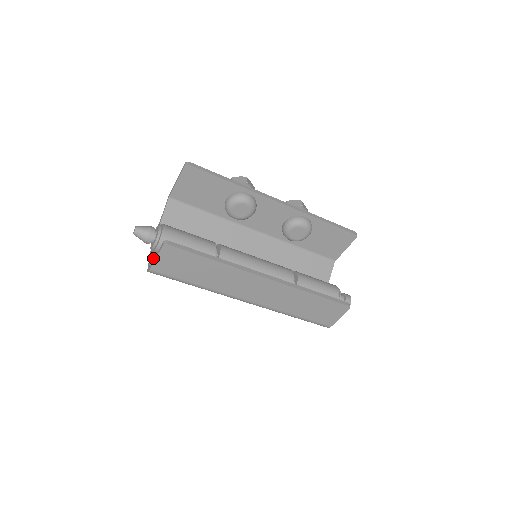
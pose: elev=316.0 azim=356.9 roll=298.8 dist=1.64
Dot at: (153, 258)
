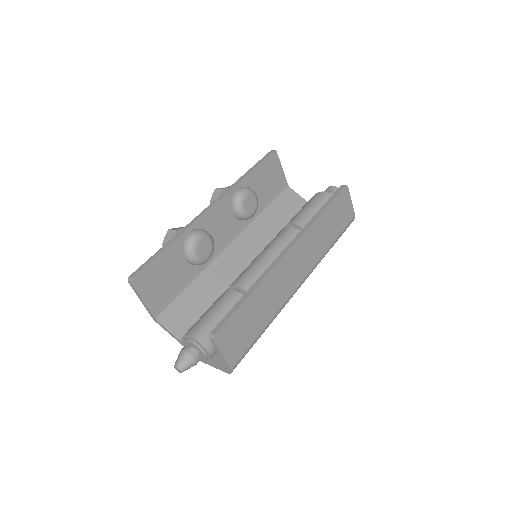
Dot at: (216, 363)
